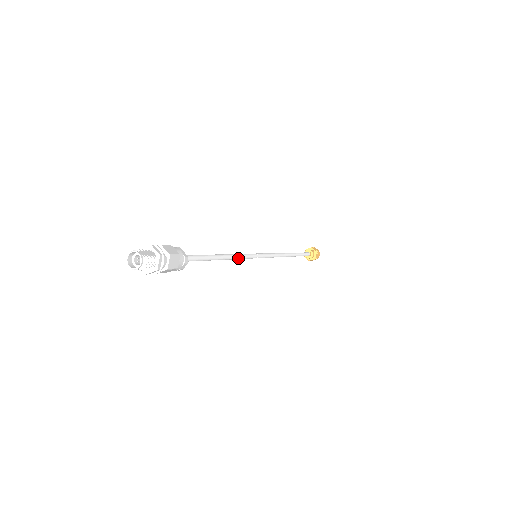
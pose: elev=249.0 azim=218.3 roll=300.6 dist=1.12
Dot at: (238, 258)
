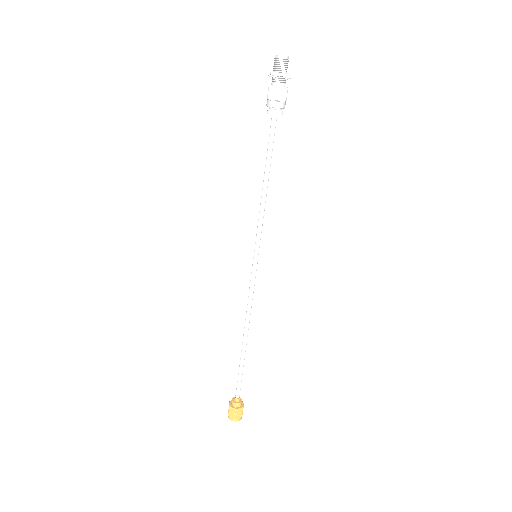
Dot at: (261, 215)
